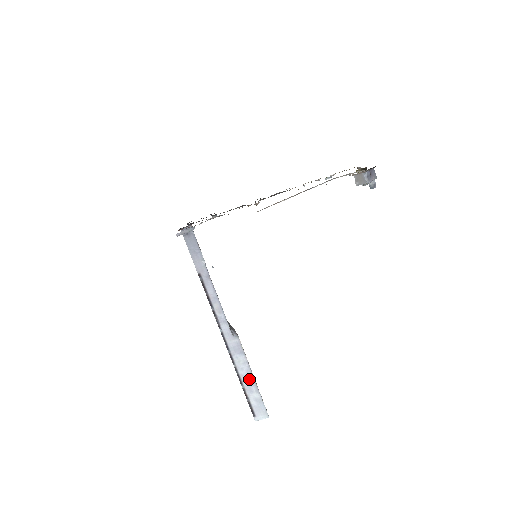
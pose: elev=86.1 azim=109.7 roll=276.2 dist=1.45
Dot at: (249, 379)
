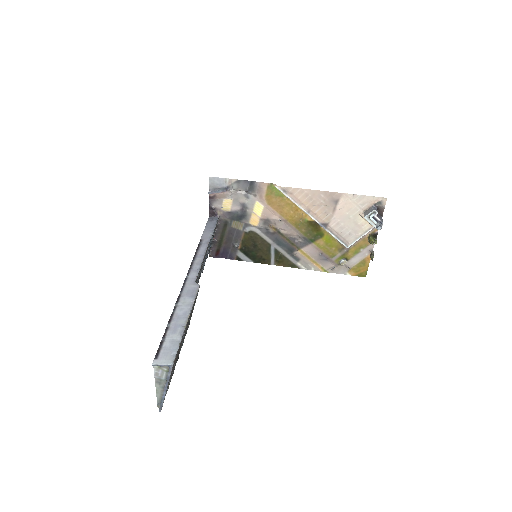
Dot at: (181, 320)
